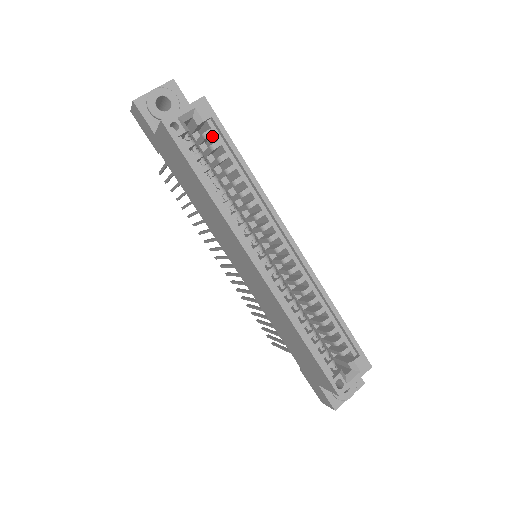
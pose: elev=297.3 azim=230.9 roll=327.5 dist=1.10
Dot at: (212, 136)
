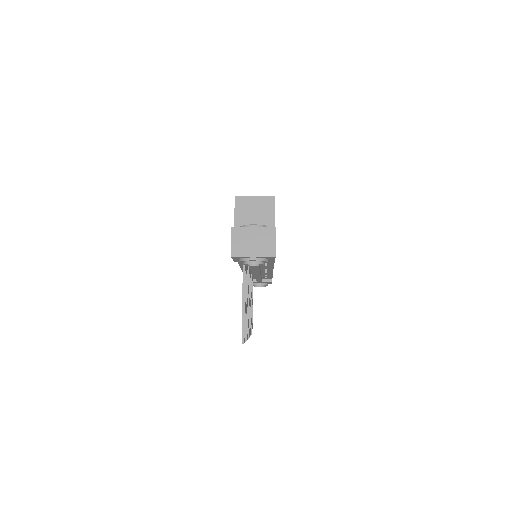
Dot at: occluded
